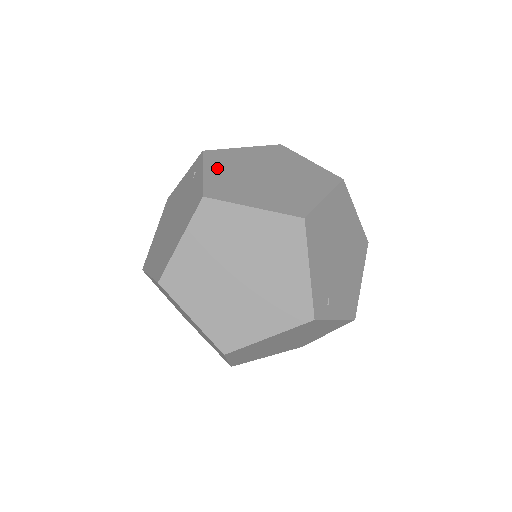
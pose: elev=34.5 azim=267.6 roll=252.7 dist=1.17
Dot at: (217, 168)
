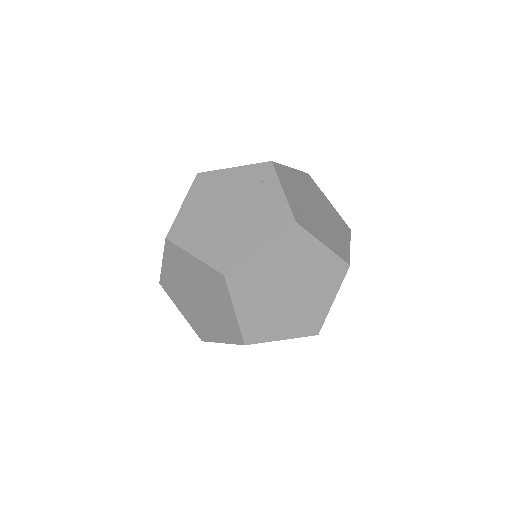
Dot at: (289, 189)
